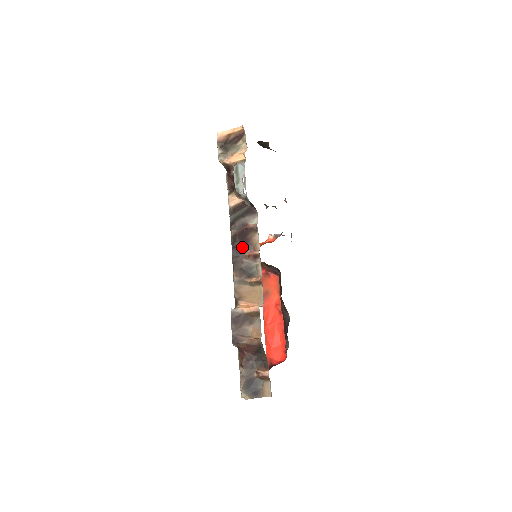
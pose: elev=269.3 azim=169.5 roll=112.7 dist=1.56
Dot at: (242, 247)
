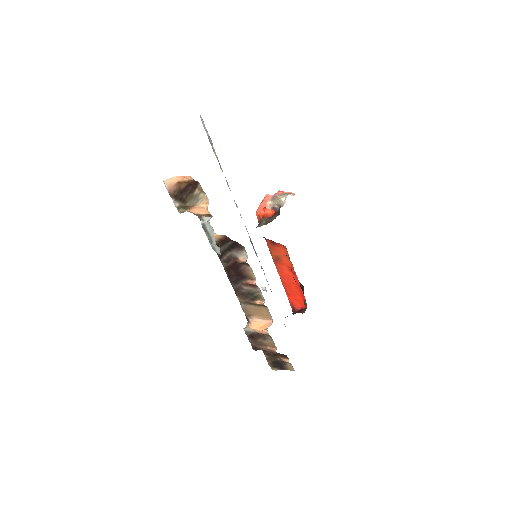
Dot at: (238, 277)
